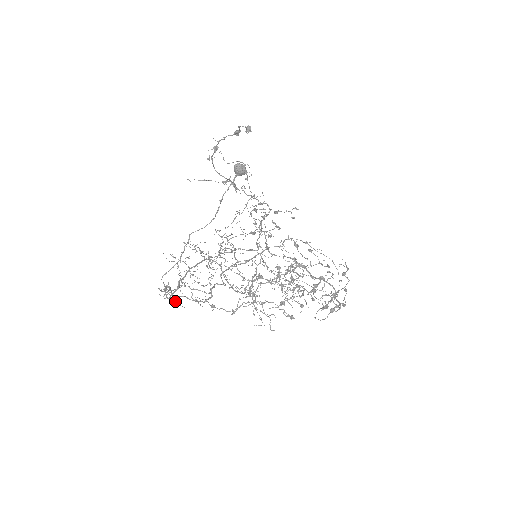
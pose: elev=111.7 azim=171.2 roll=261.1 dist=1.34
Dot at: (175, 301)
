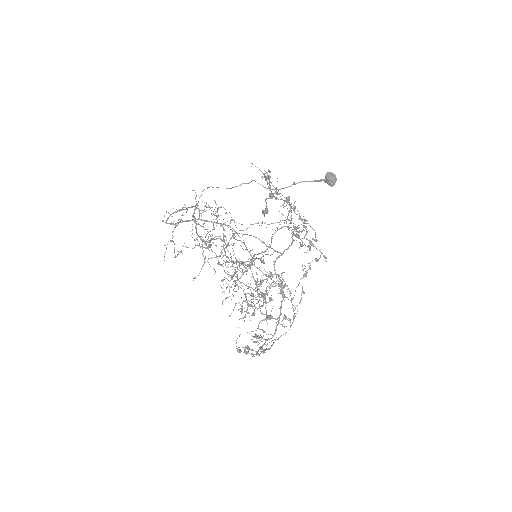
Dot at: (193, 215)
